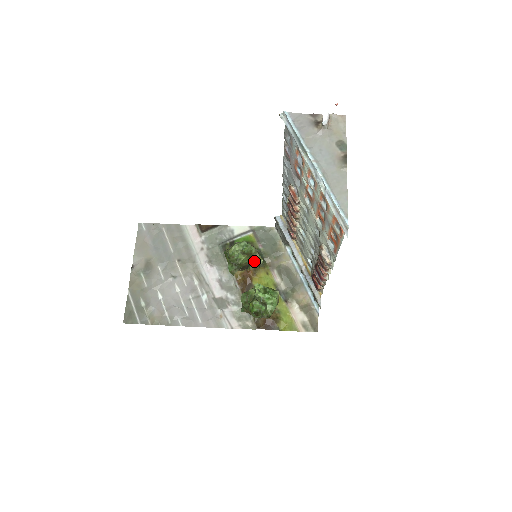
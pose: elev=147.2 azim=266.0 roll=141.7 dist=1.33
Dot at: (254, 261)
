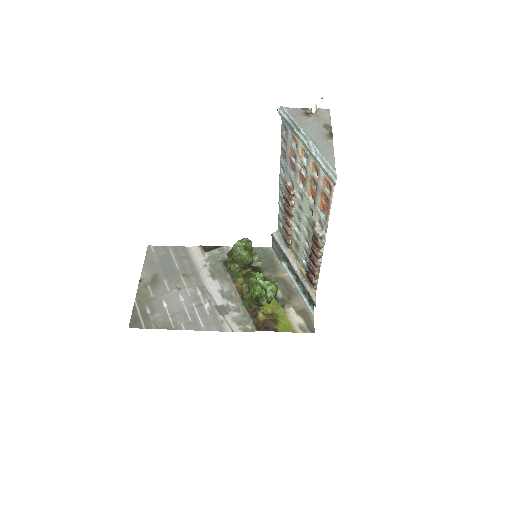
Dot at: (254, 263)
